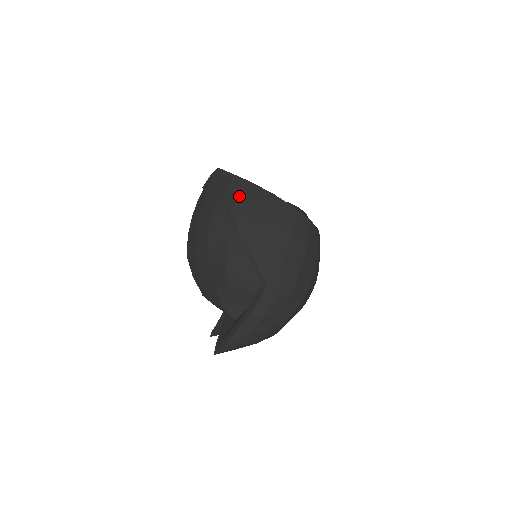
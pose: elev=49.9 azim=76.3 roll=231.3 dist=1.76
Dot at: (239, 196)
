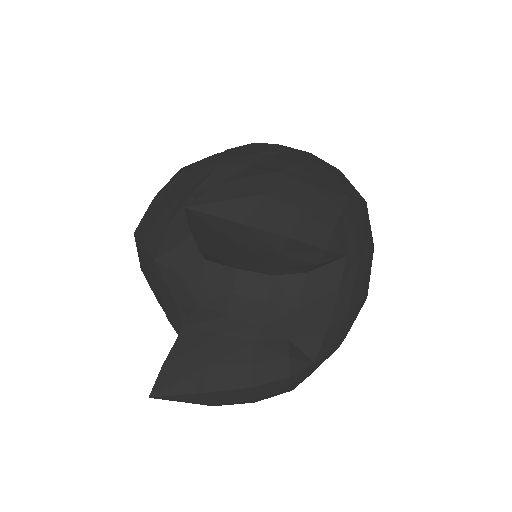
Dot at: occluded
